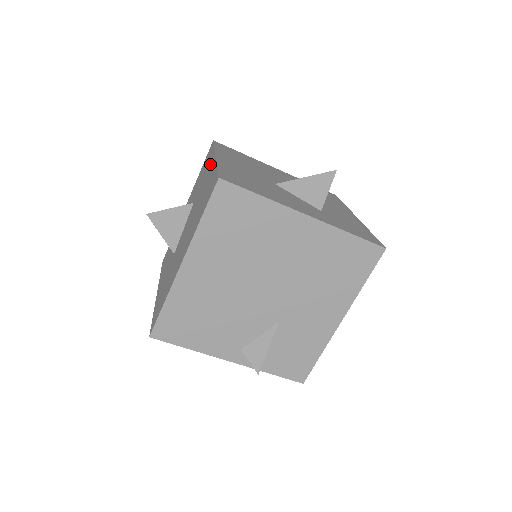
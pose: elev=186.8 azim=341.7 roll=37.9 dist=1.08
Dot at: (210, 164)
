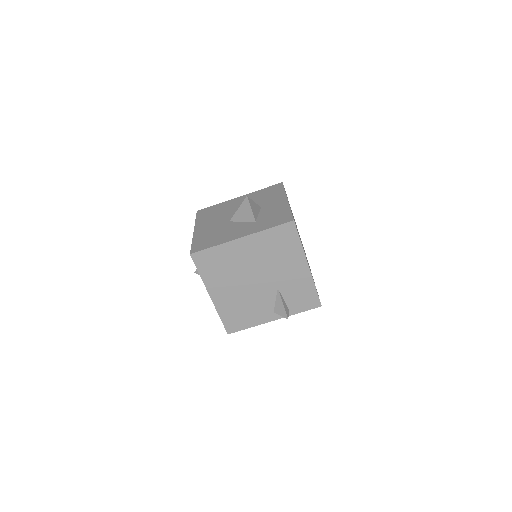
Dot at: occluded
